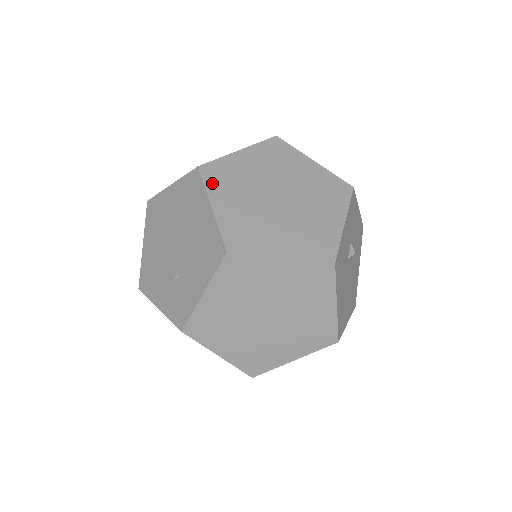
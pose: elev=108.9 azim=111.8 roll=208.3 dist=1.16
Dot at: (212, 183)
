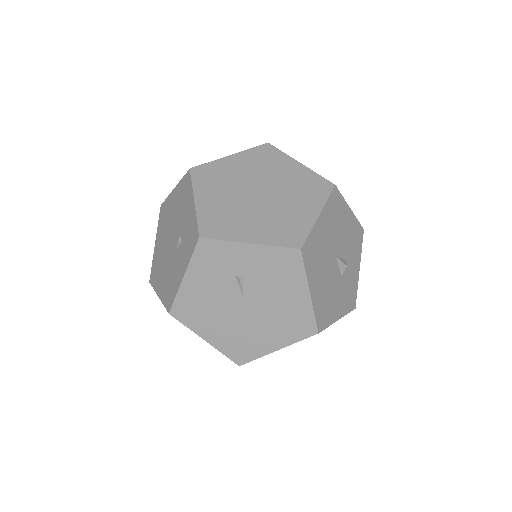
Dot at: occluded
